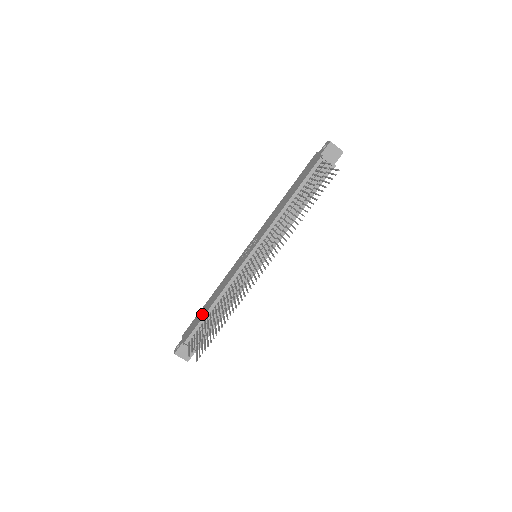
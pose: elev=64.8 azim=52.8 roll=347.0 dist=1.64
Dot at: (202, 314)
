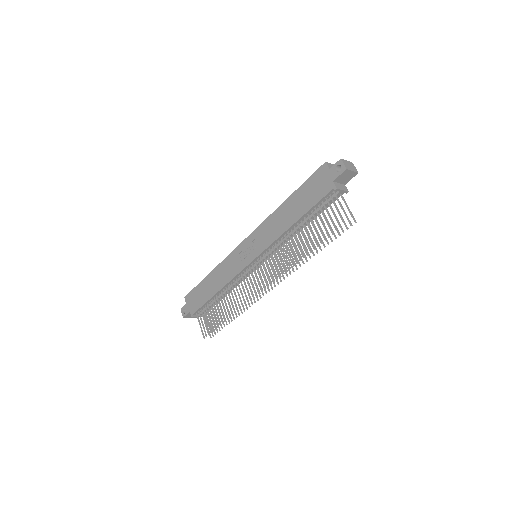
Dot at: (205, 294)
